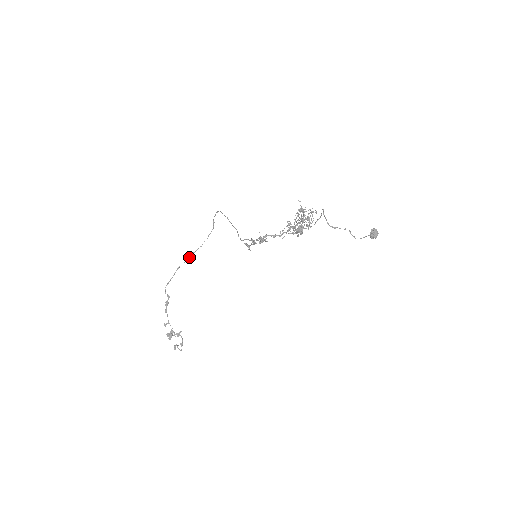
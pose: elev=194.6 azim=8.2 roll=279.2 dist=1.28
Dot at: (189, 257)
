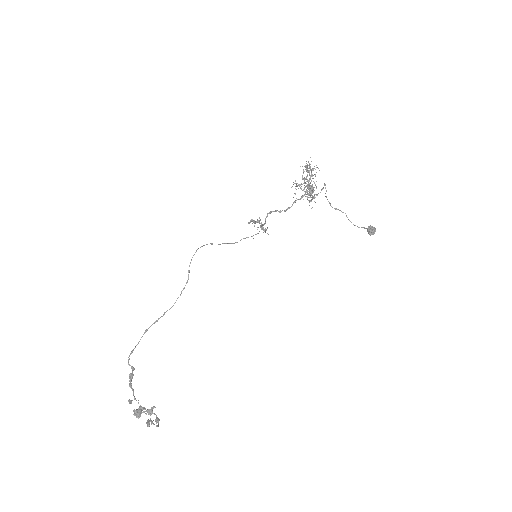
Dot at: (159, 318)
